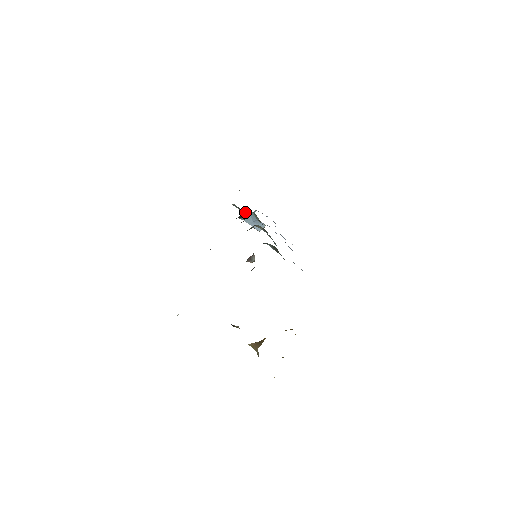
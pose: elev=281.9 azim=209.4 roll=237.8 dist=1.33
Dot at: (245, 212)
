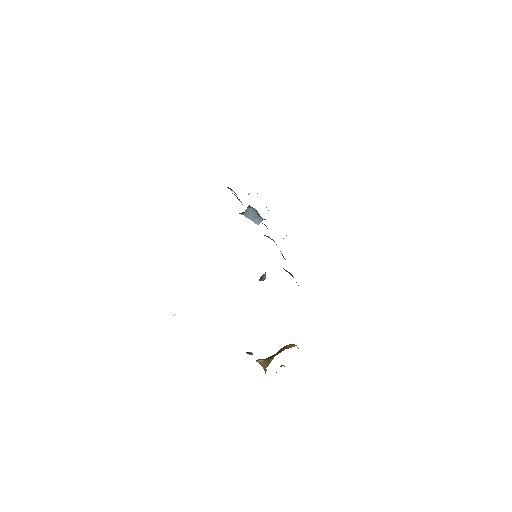
Dot at: occluded
